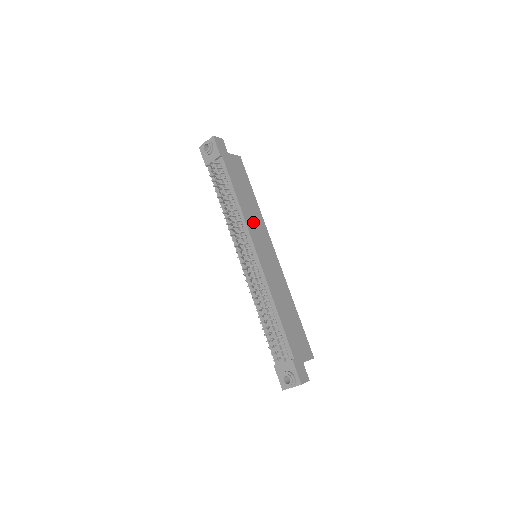
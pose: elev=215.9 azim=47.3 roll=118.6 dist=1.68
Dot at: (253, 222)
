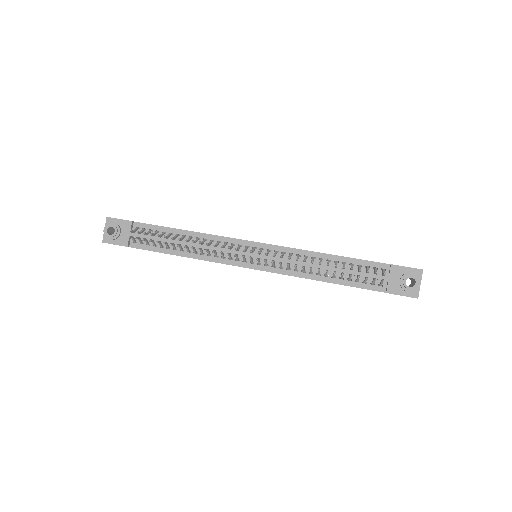
Dot at: occluded
